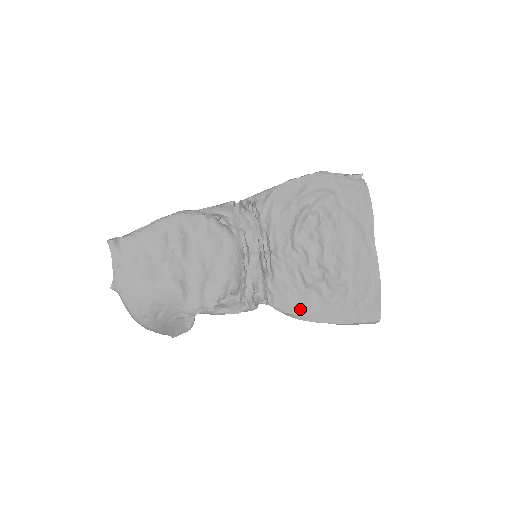
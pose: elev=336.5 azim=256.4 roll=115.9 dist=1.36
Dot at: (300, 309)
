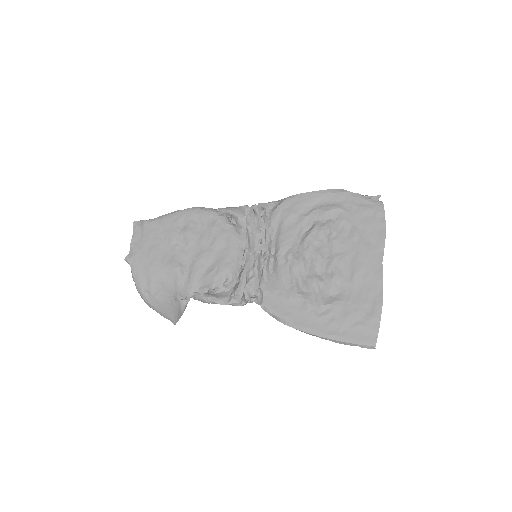
Dot at: (287, 314)
